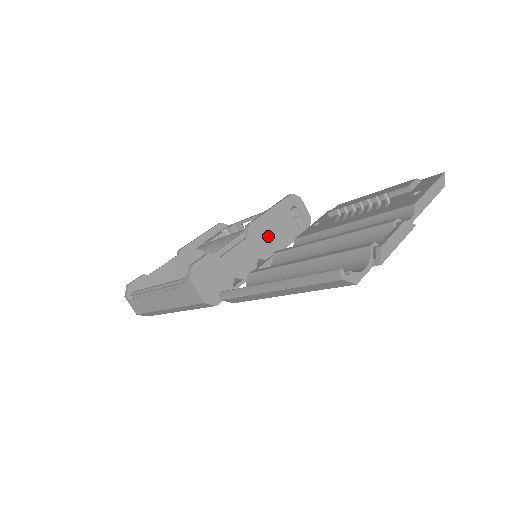
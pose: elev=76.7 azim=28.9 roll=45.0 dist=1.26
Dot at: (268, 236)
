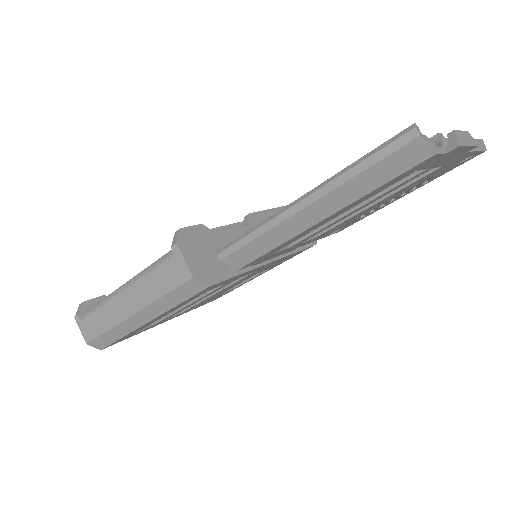
Dot at: occluded
